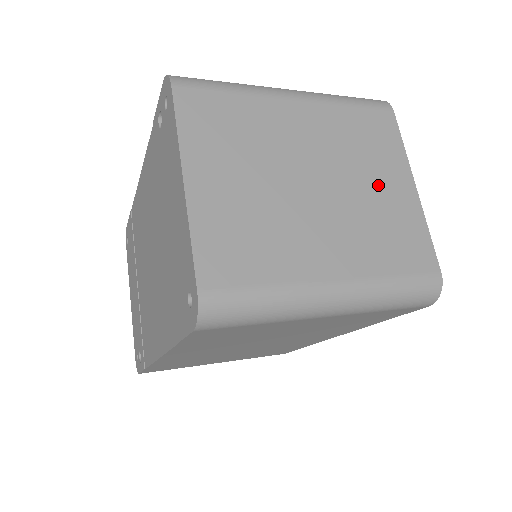
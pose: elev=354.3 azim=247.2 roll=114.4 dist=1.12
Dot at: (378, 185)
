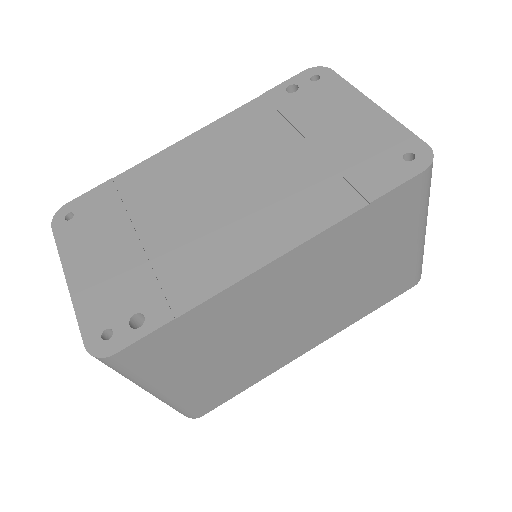
Dot at: occluded
